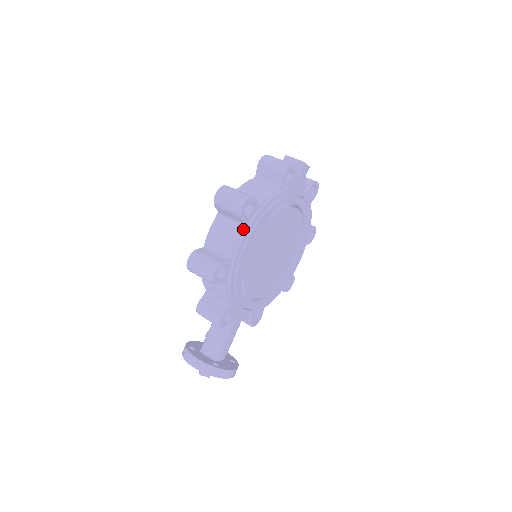
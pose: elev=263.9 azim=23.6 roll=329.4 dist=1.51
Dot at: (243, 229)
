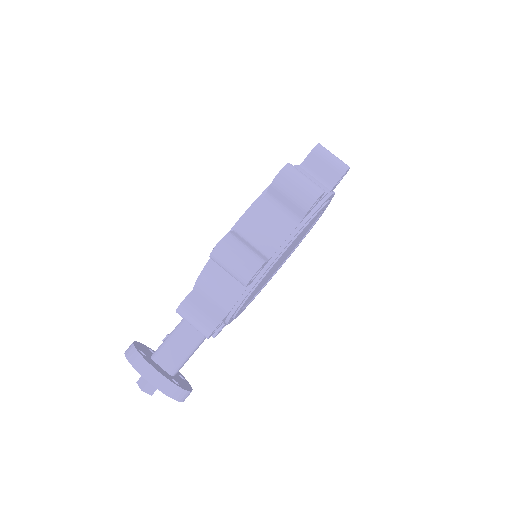
Dot at: (297, 225)
